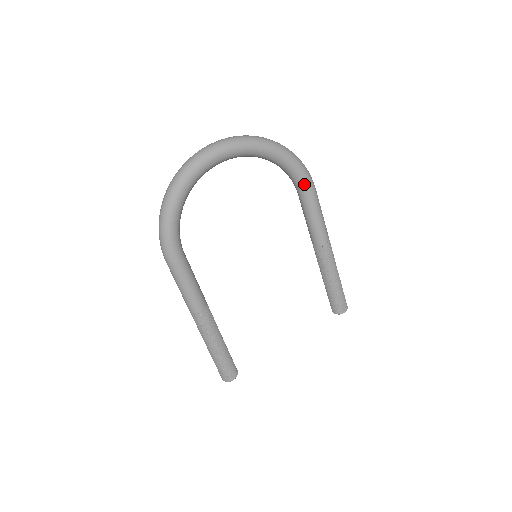
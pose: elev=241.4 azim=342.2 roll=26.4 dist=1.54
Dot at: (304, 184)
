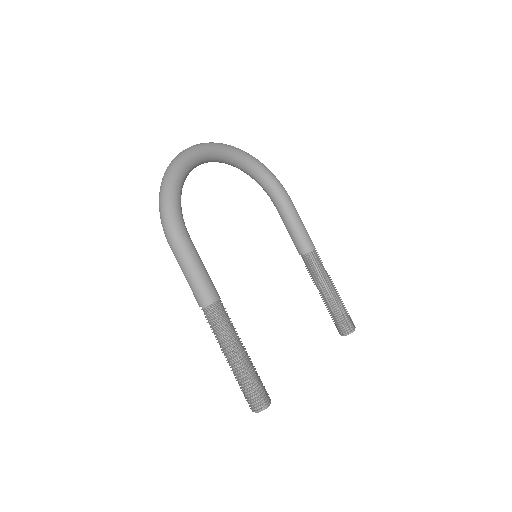
Dot at: (281, 192)
